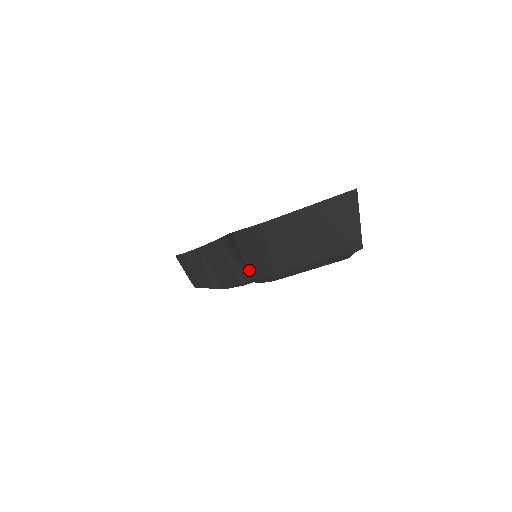
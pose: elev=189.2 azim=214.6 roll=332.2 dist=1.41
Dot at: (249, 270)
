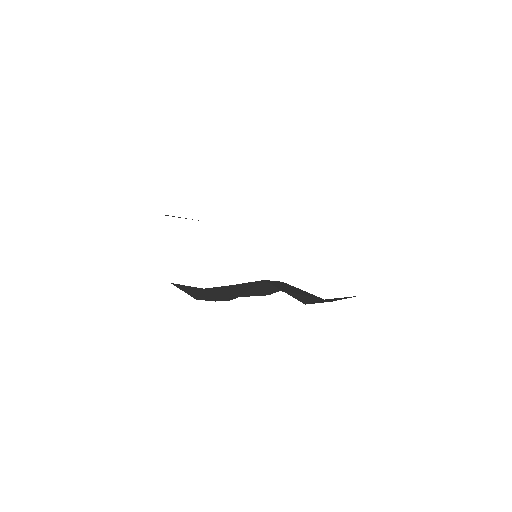
Dot at: (311, 303)
